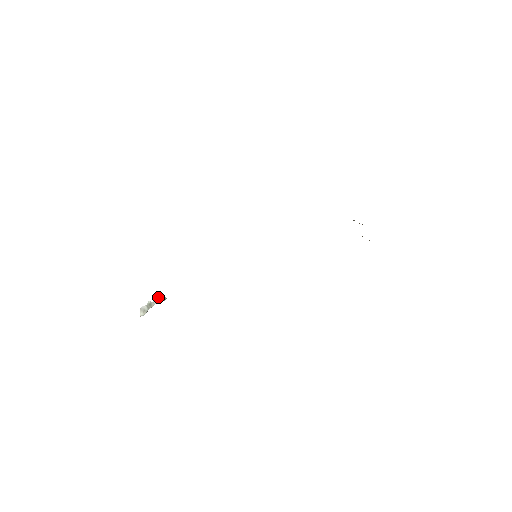
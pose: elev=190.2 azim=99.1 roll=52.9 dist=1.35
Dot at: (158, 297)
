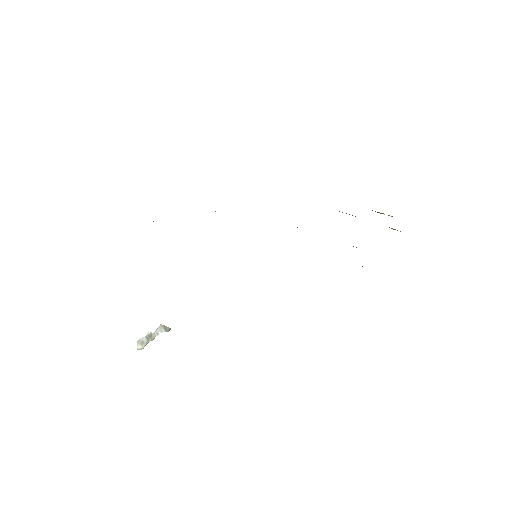
Dot at: (160, 327)
